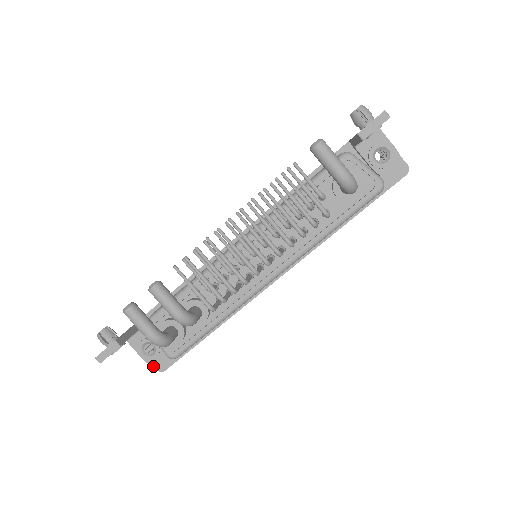
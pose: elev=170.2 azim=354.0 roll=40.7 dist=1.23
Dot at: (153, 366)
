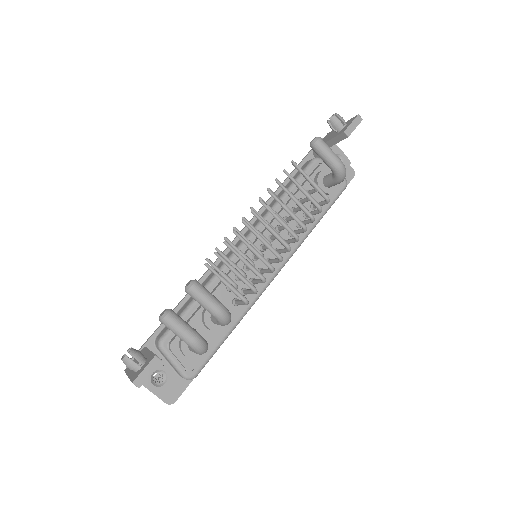
Dot at: occluded
